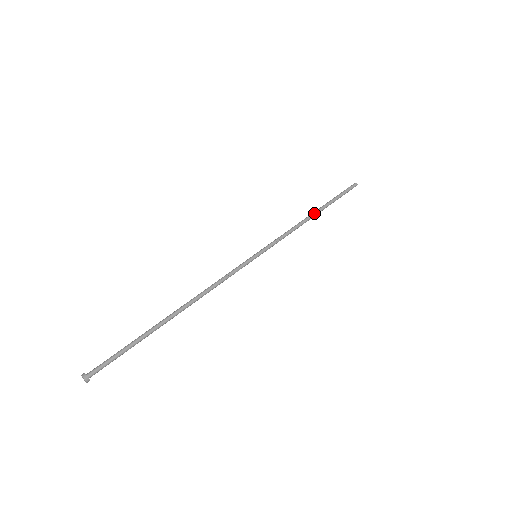
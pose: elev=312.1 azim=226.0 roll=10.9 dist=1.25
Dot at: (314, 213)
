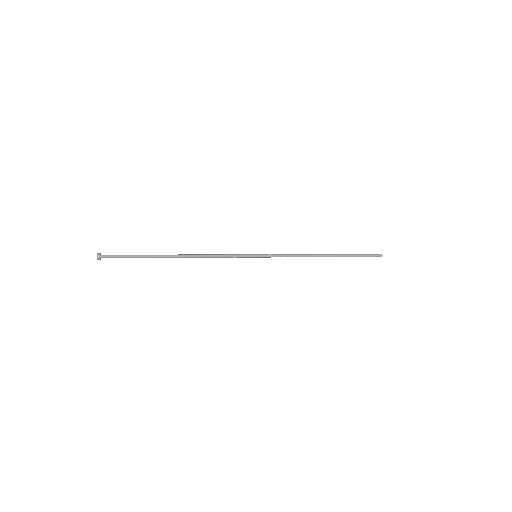
Dot at: (325, 255)
